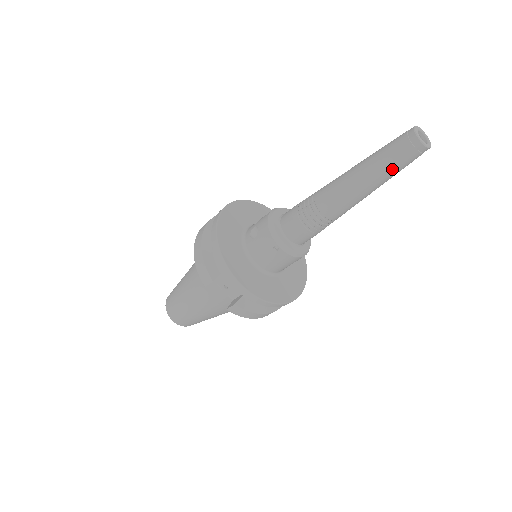
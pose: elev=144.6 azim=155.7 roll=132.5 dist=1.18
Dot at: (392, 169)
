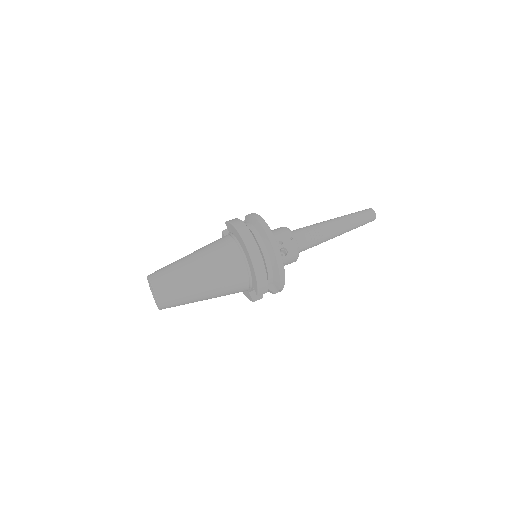
Dot at: occluded
